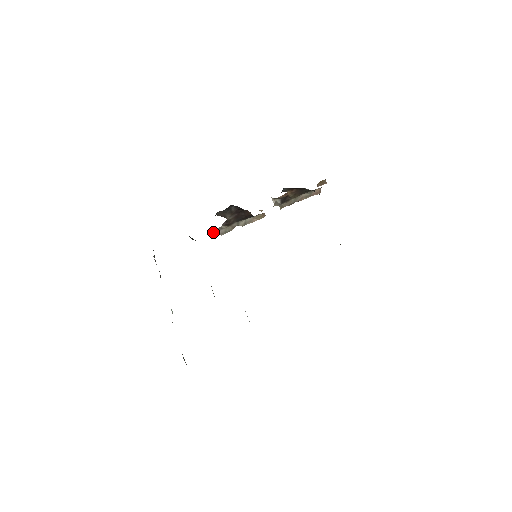
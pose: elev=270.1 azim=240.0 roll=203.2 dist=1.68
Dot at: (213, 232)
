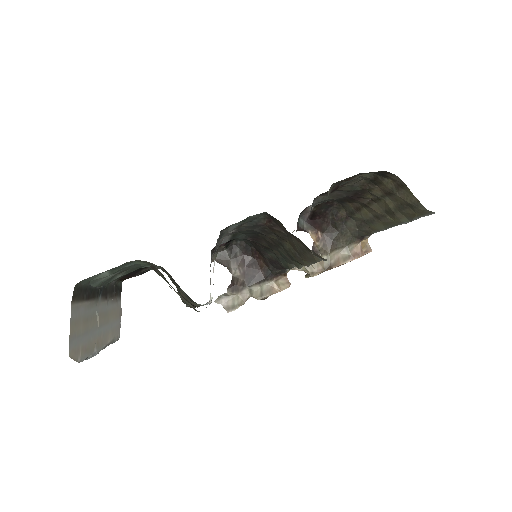
Dot at: (215, 302)
